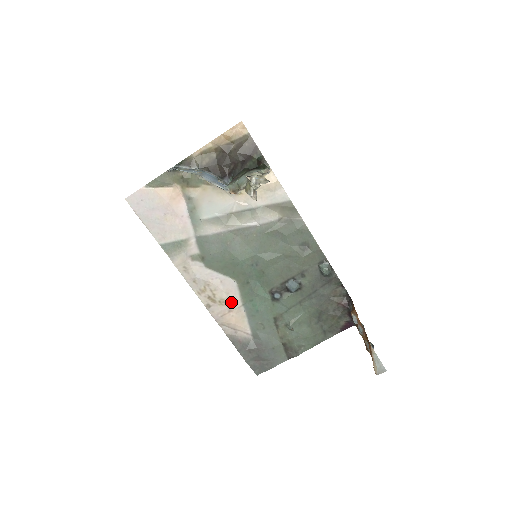
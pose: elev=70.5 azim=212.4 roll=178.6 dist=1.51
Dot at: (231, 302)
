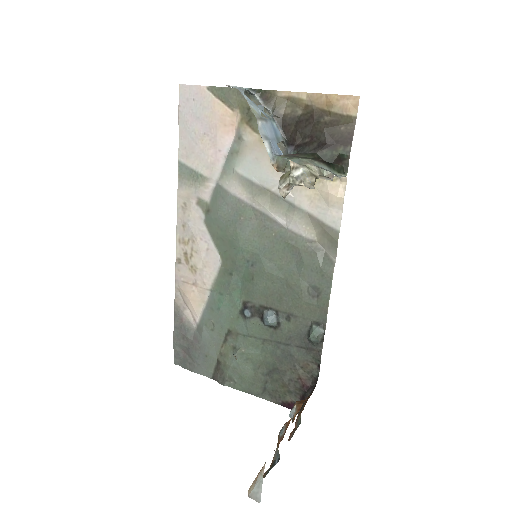
Dot at: (202, 277)
